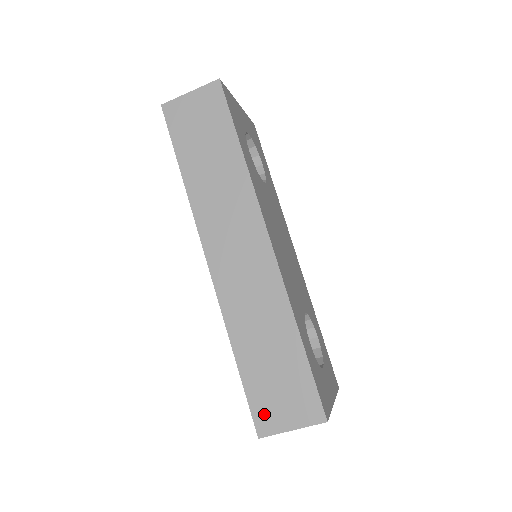
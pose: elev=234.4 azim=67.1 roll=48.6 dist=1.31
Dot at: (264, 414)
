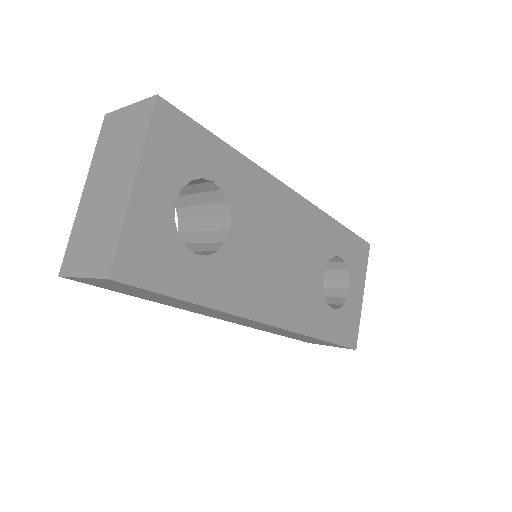
Dot at: occluded
